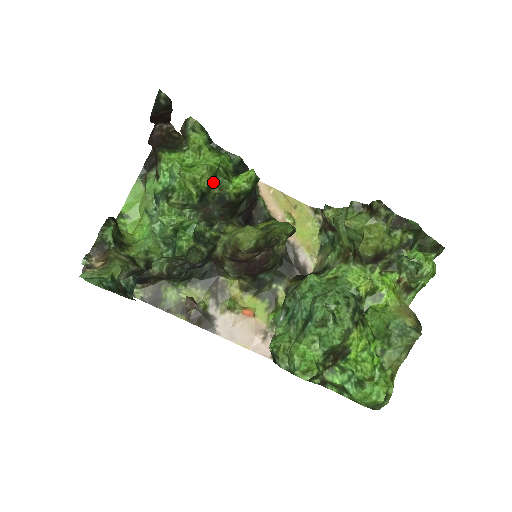
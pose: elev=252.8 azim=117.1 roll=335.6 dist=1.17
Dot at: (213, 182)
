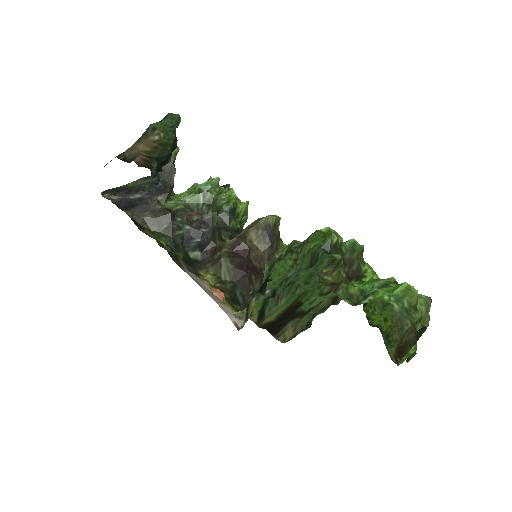
Dot at: (242, 217)
